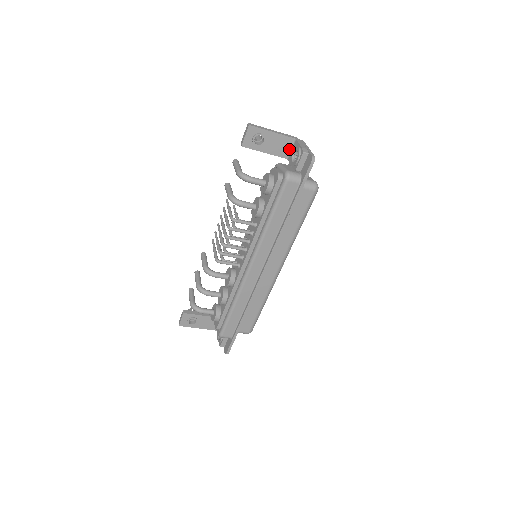
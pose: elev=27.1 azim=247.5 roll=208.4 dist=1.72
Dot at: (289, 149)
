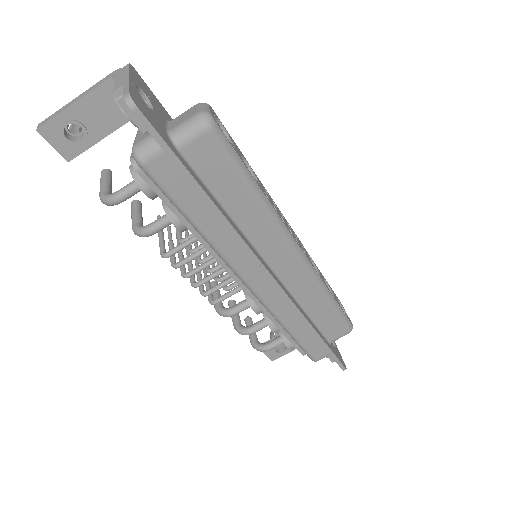
Dot at: occluded
